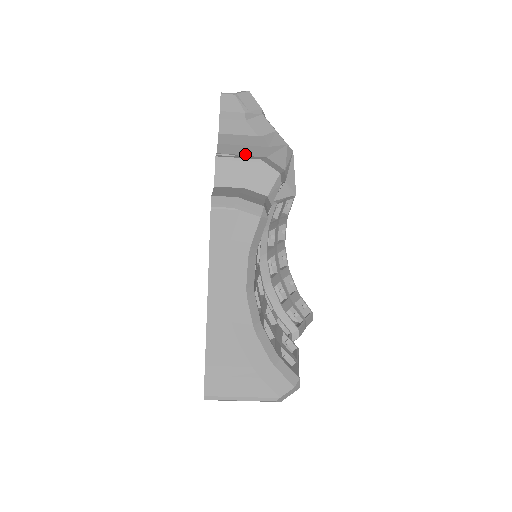
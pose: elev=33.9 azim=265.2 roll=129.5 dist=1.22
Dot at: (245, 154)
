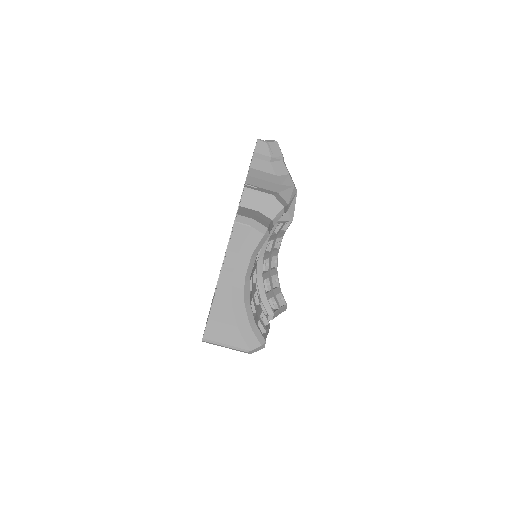
Dot at: (264, 187)
